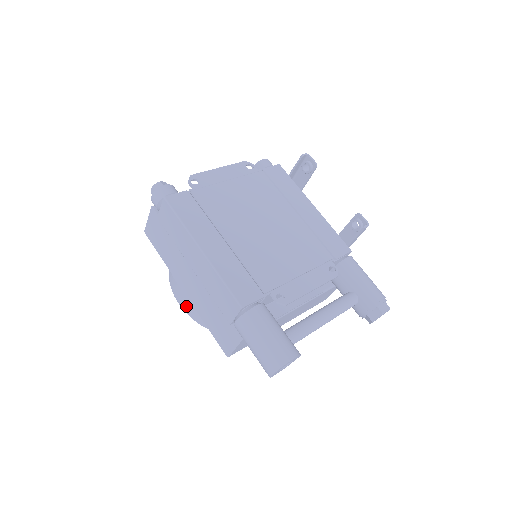
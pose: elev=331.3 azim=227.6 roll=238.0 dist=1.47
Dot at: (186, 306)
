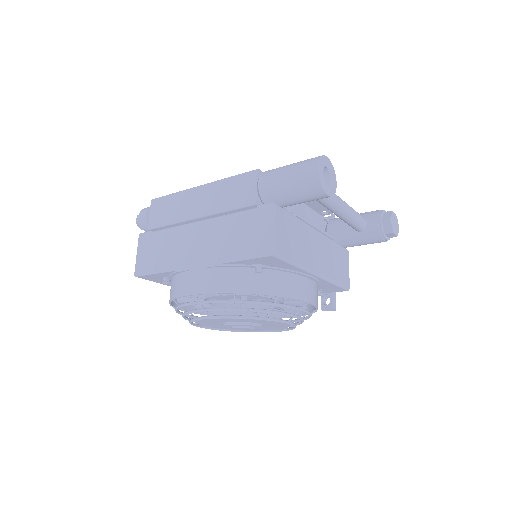
Dot at: (204, 282)
